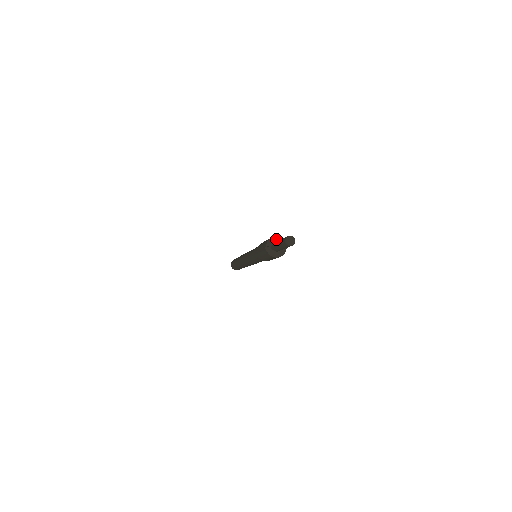
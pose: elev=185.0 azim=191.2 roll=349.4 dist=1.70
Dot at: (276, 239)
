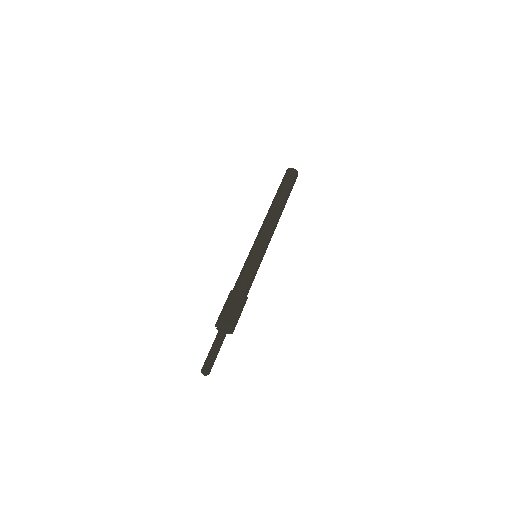
Dot at: (222, 325)
